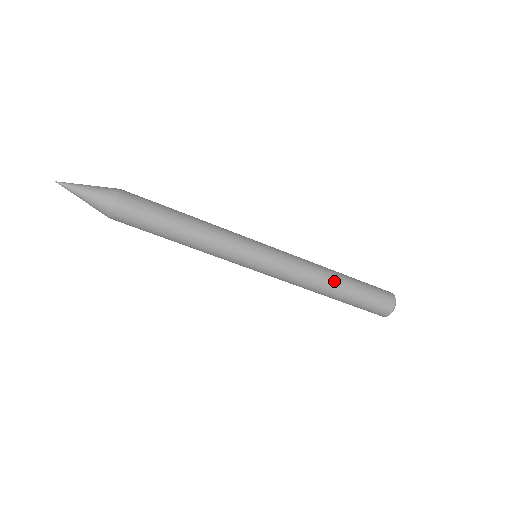
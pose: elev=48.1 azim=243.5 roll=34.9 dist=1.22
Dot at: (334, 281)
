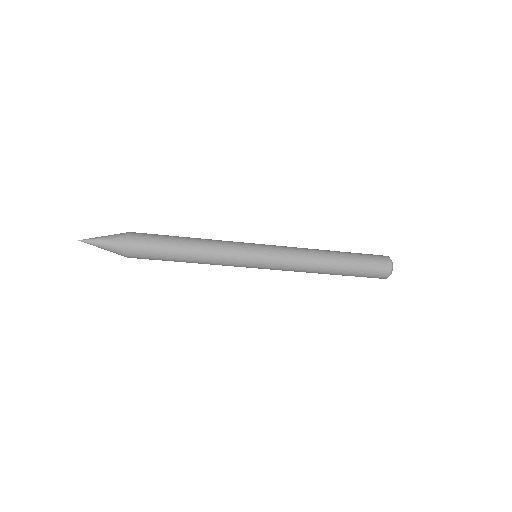
Dot at: (328, 268)
